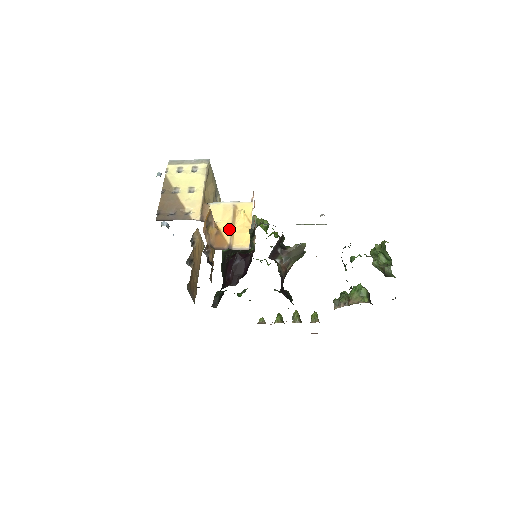
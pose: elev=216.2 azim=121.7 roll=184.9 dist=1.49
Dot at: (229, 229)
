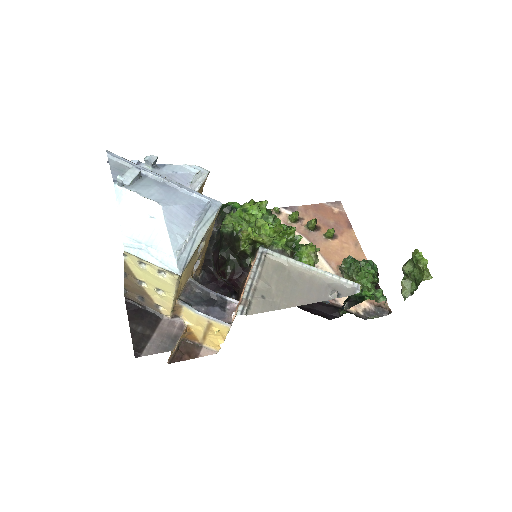
Dot at: (201, 335)
